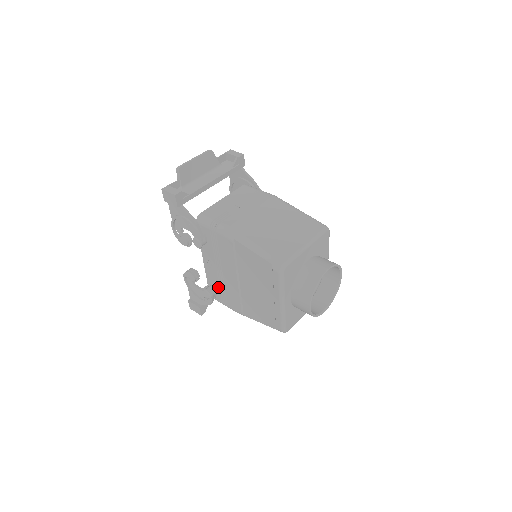
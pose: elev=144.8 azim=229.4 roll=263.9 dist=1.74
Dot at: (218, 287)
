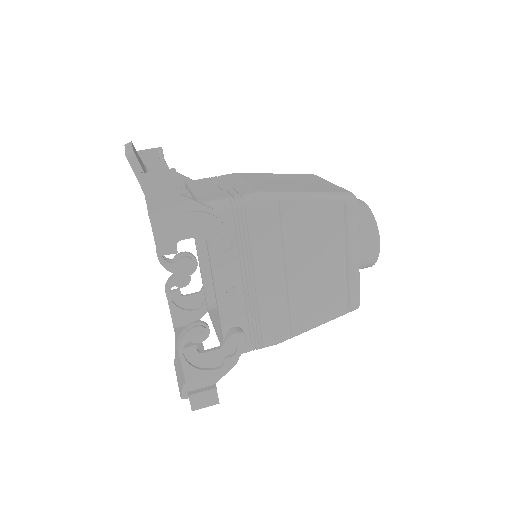
Dot at: (245, 320)
